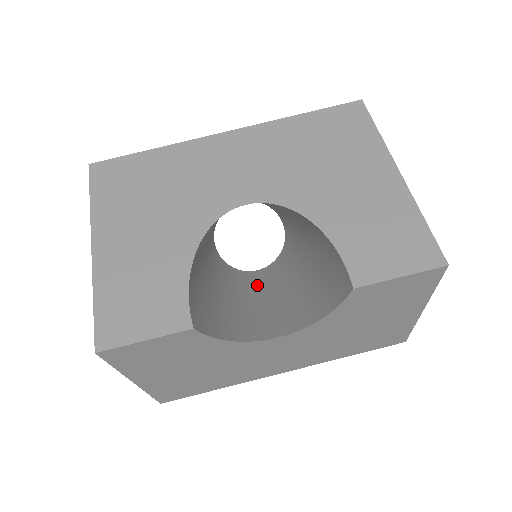
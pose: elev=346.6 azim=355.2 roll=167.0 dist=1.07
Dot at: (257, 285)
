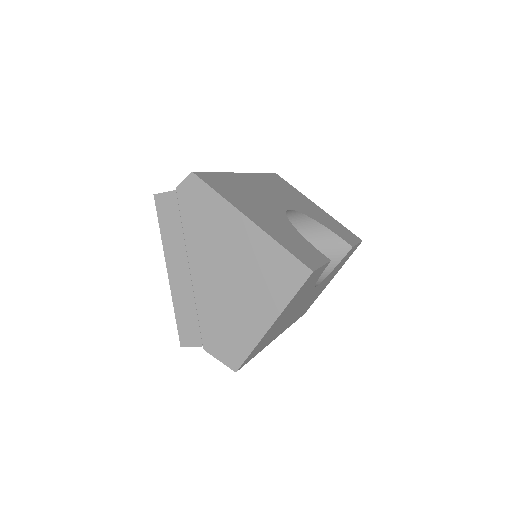
Dot at: occluded
